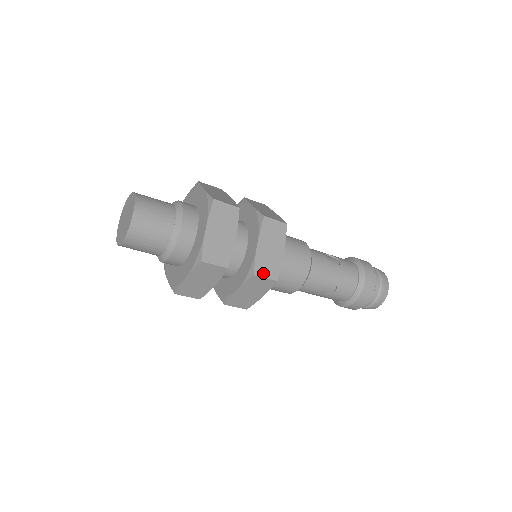
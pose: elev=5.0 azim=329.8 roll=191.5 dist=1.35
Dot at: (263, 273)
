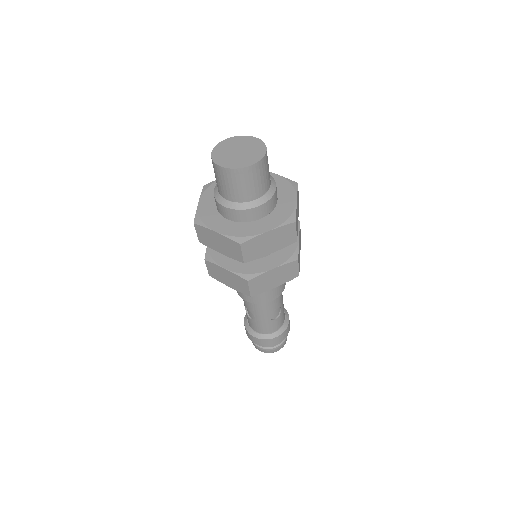
Dot at: occluded
